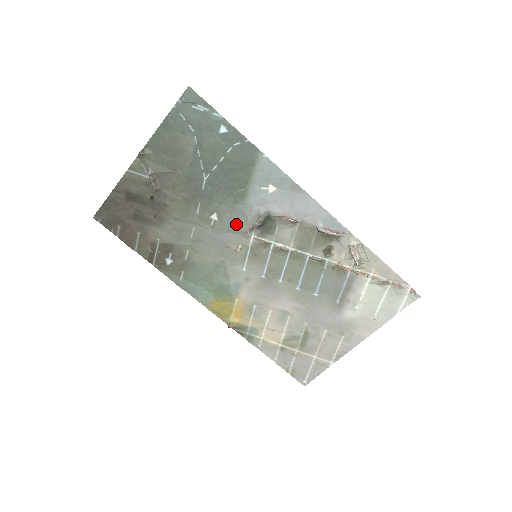
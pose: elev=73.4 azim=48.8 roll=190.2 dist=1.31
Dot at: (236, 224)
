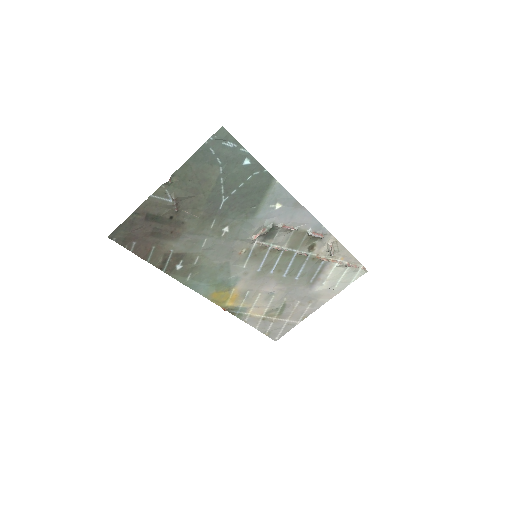
Dot at: (244, 234)
